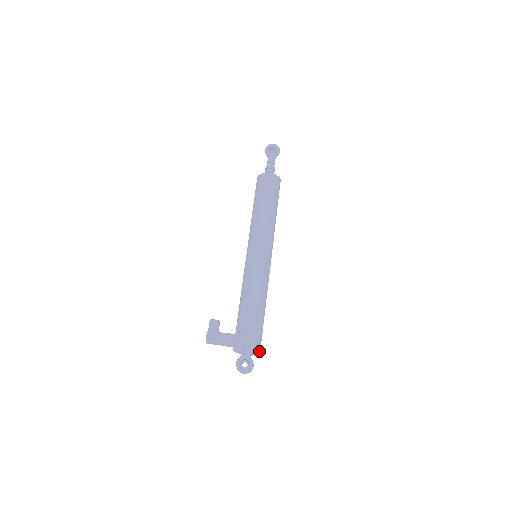
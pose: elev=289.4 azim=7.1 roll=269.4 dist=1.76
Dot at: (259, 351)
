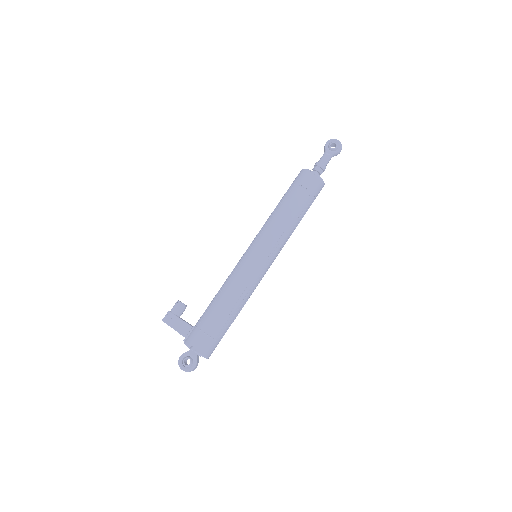
Dot at: (207, 356)
